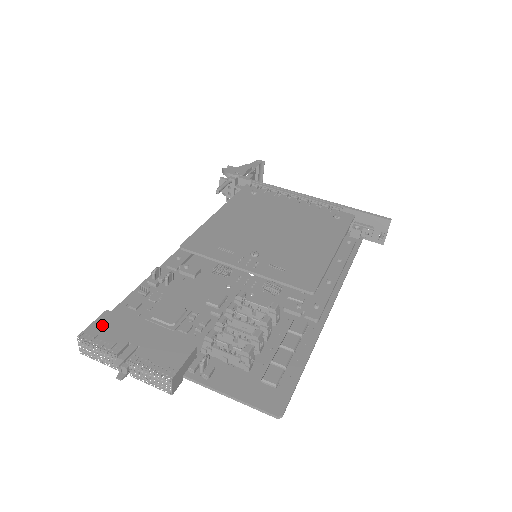
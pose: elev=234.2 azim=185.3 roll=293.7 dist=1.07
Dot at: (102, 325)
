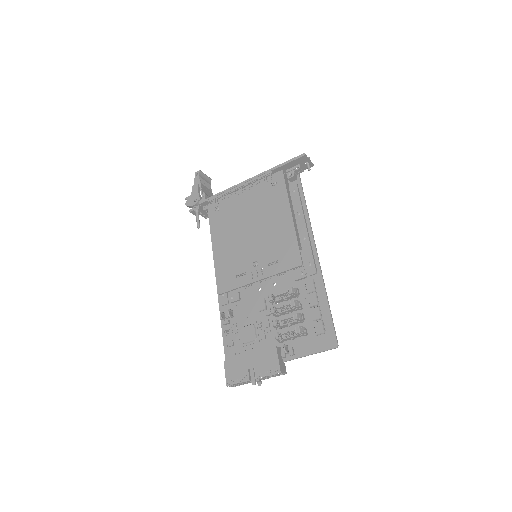
Dot at: (230, 371)
